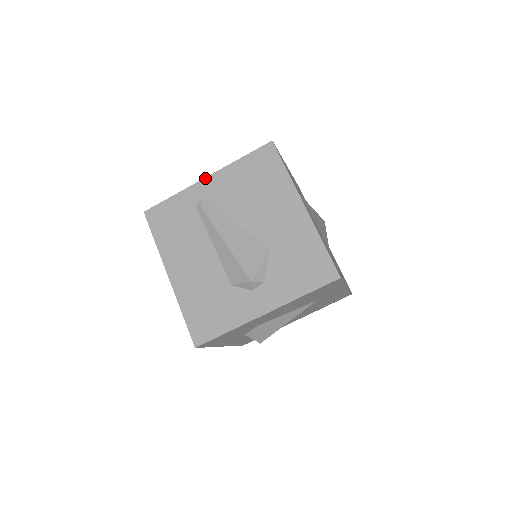
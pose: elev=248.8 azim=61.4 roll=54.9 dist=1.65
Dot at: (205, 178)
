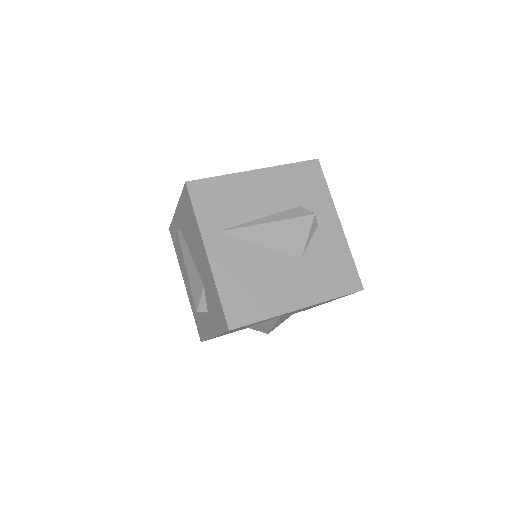
Dot at: (176, 209)
